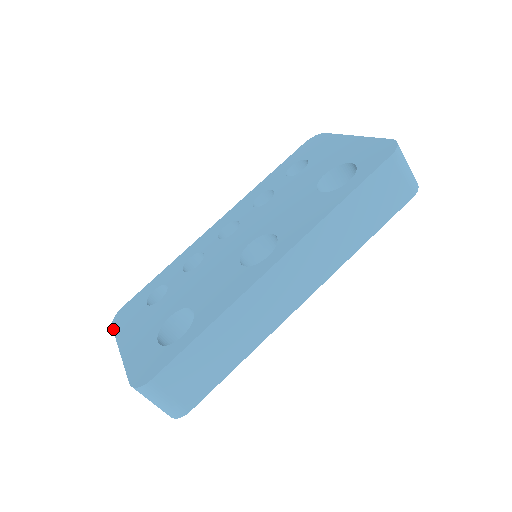
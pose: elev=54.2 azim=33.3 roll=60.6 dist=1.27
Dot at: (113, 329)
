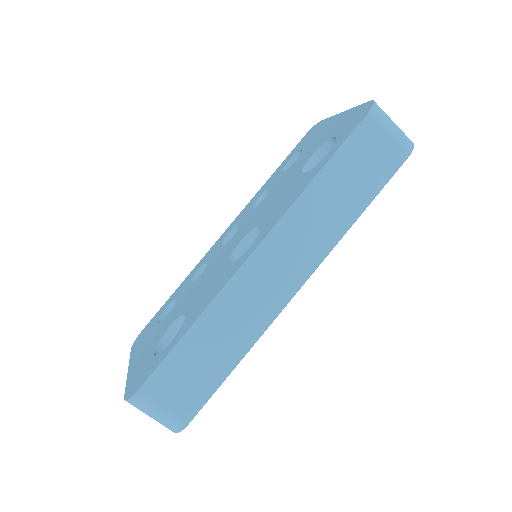
Dot at: occluded
